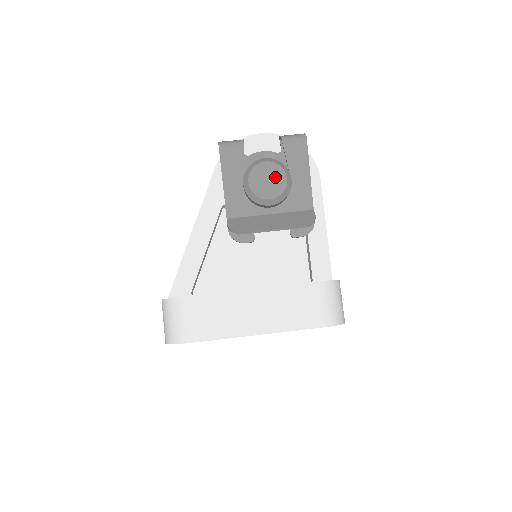
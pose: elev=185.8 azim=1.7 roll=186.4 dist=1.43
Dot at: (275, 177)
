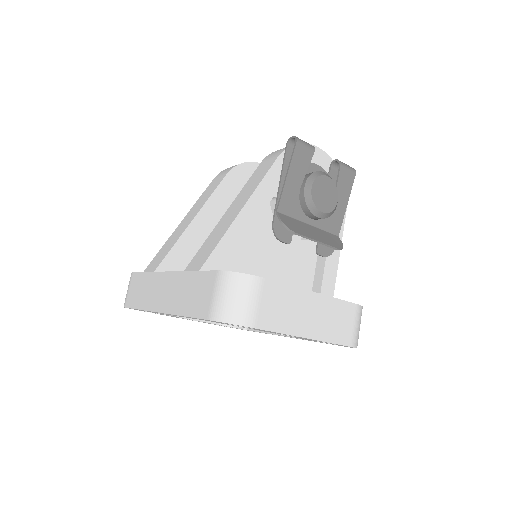
Dot at: (331, 194)
